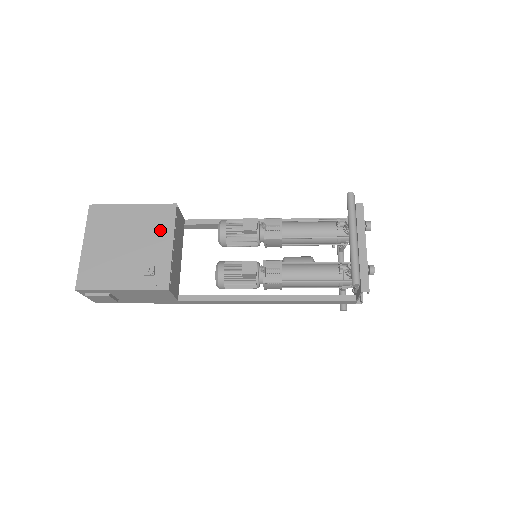
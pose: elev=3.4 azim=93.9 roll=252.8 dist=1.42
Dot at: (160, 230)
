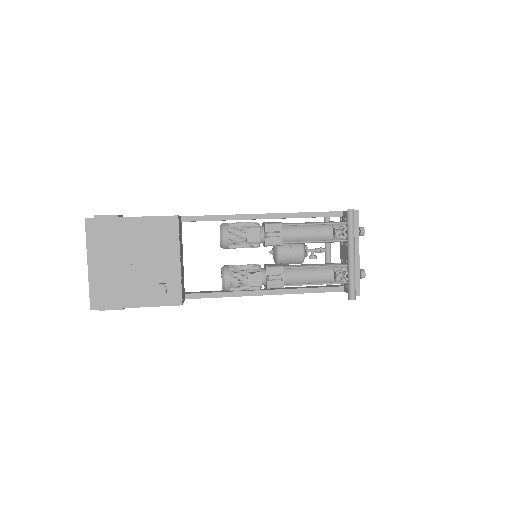
Dot at: (165, 245)
